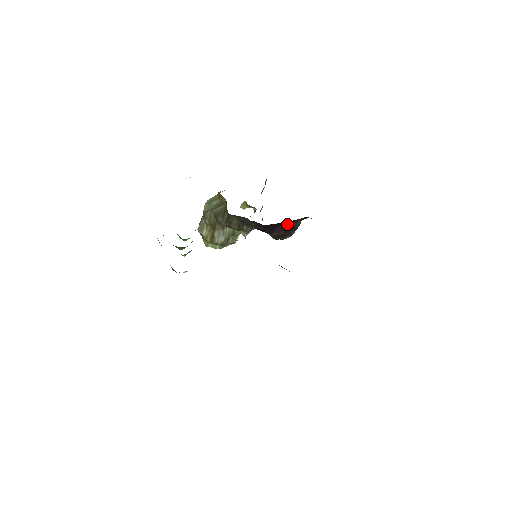
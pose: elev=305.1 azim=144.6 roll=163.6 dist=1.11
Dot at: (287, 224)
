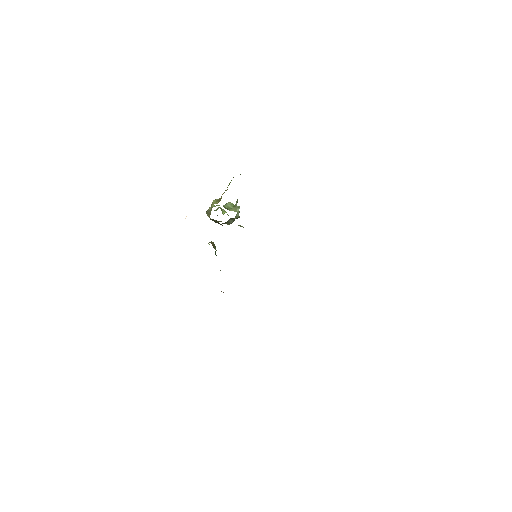
Dot at: occluded
